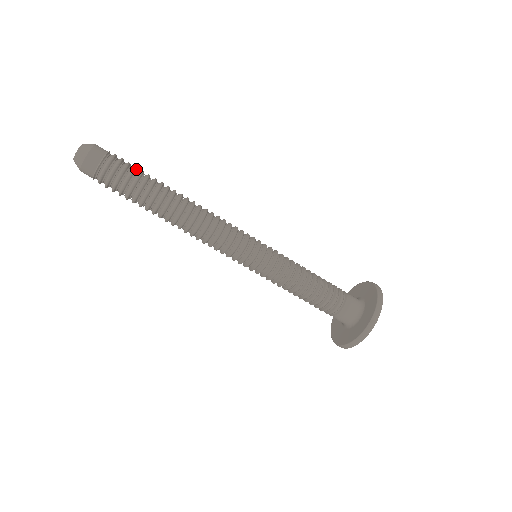
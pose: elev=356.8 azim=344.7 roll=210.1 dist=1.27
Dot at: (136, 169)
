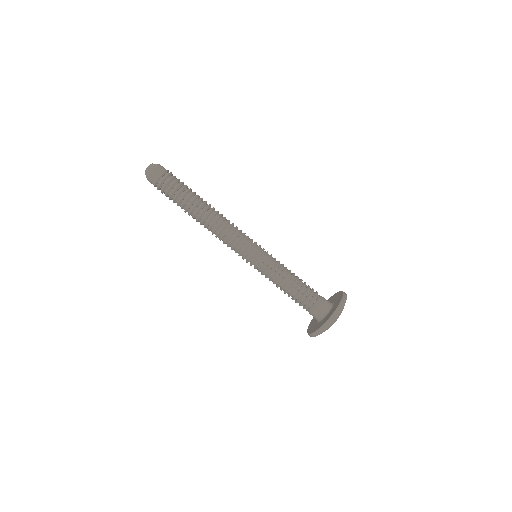
Dot at: (182, 184)
